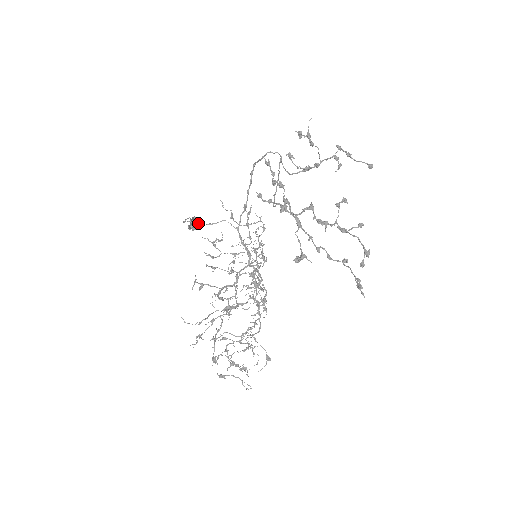
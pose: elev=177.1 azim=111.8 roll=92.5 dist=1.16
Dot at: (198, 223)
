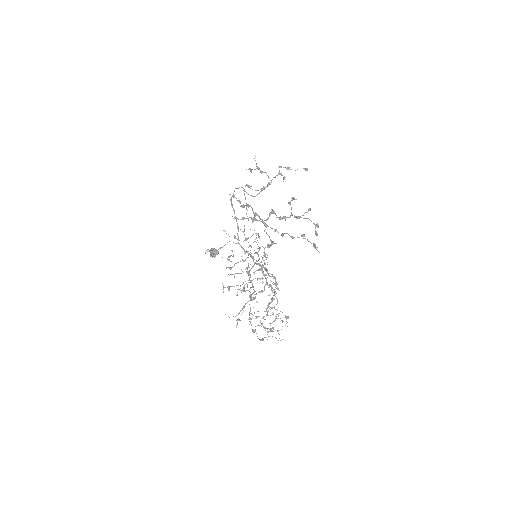
Dot at: (216, 251)
